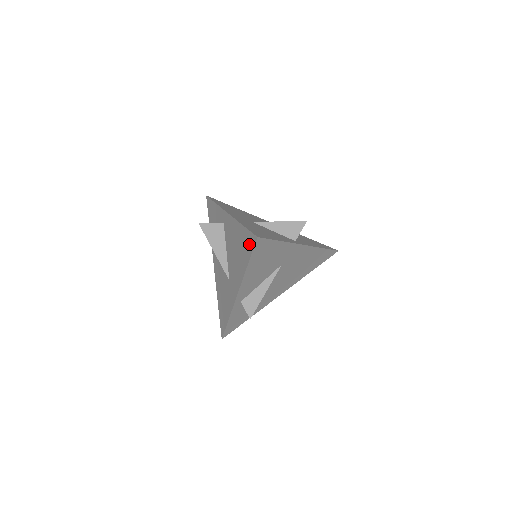
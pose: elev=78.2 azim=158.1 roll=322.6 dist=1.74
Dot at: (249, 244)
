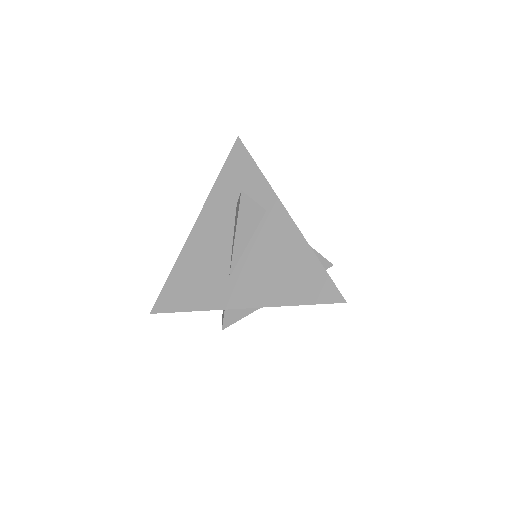
Dot at: (320, 291)
